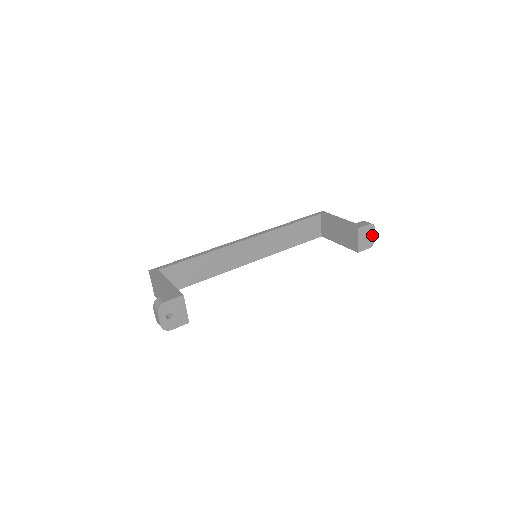
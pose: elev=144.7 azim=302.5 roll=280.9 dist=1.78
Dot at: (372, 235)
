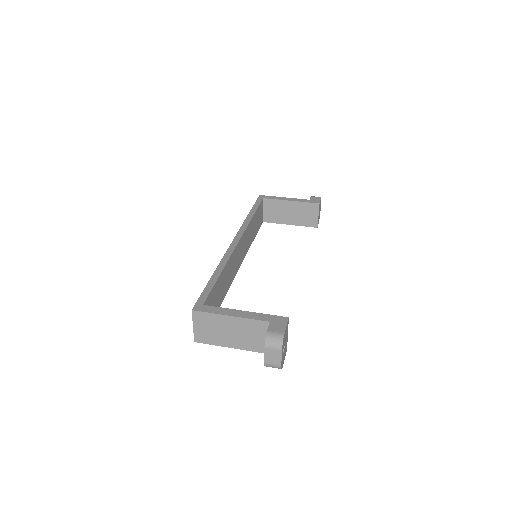
Dot at: (320, 208)
